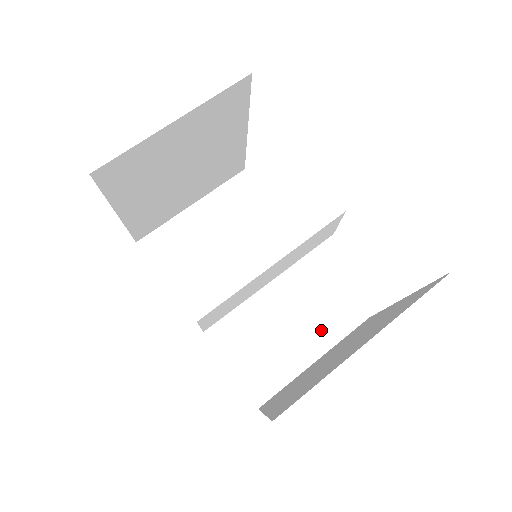
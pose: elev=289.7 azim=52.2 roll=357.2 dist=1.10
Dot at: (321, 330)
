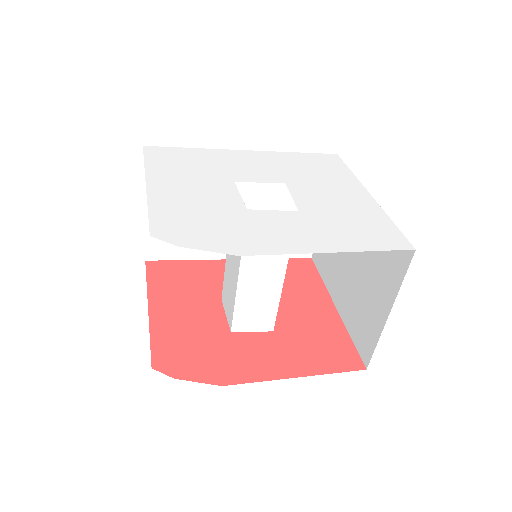
Dot at: occluded
